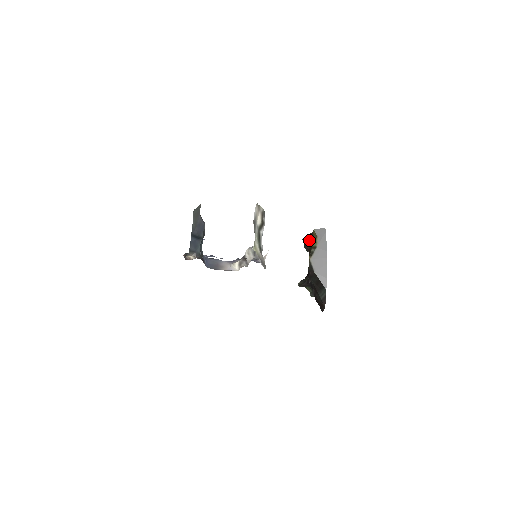
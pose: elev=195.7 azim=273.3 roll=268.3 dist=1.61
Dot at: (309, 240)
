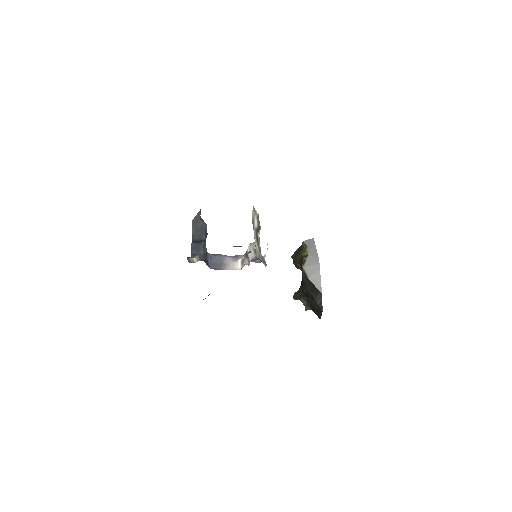
Dot at: (299, 253)
